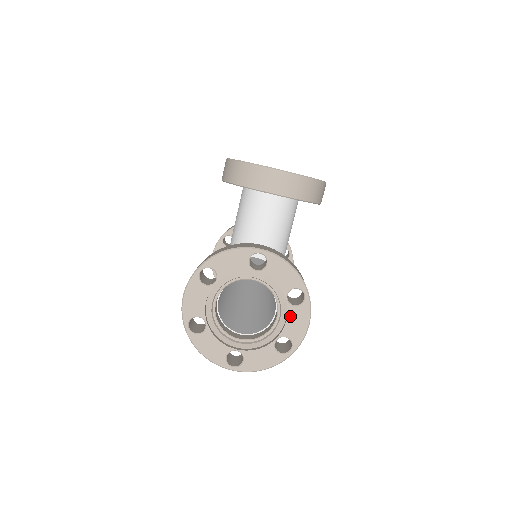
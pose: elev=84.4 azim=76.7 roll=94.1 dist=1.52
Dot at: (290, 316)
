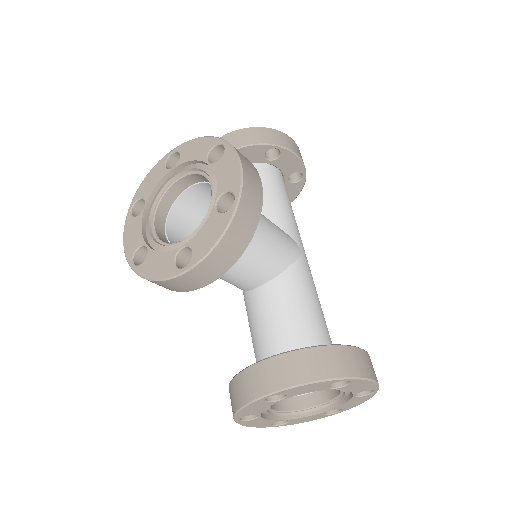
Dot at: (349, 389)
